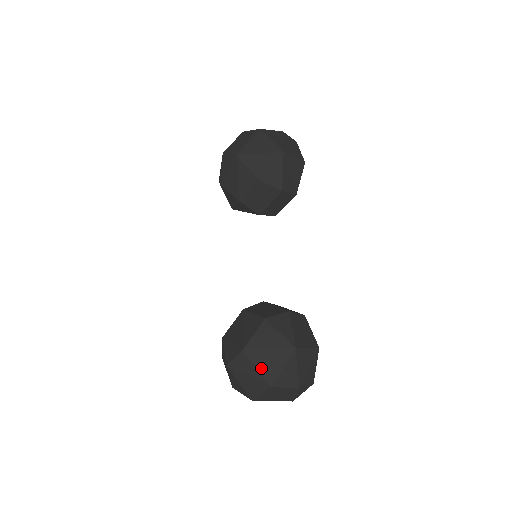
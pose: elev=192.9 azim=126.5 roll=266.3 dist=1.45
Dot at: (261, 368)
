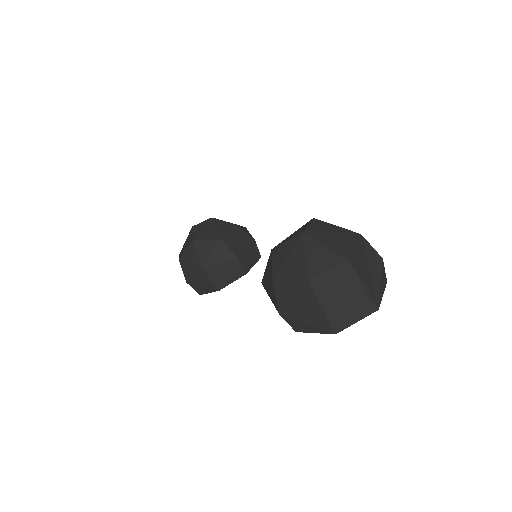
Dot at: (340, 227)
